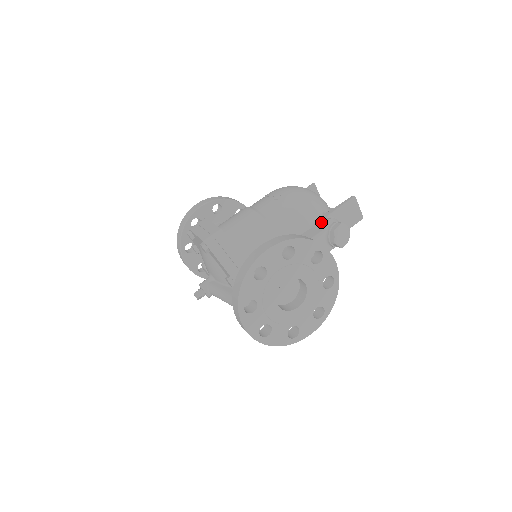
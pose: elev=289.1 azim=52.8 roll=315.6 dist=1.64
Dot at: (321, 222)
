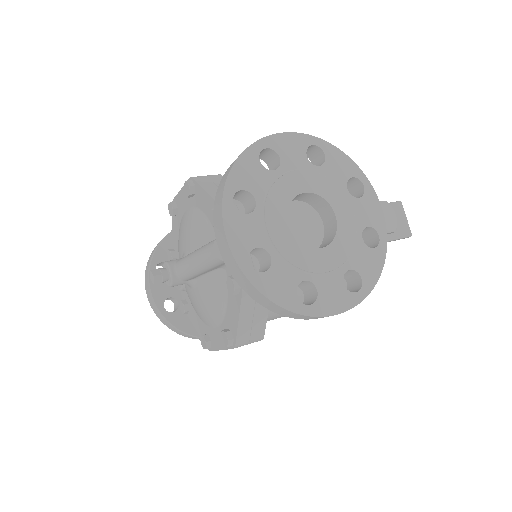
Dot at: occluded
